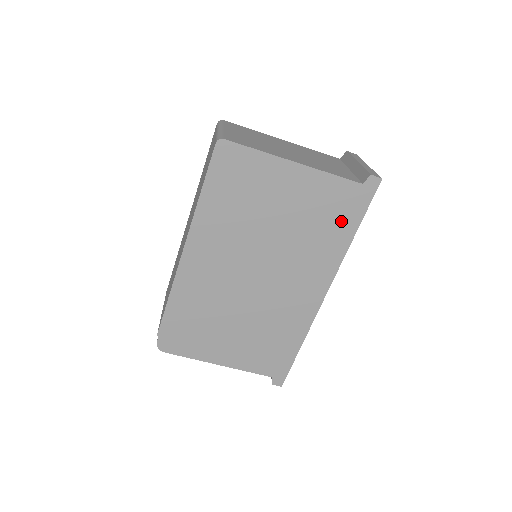
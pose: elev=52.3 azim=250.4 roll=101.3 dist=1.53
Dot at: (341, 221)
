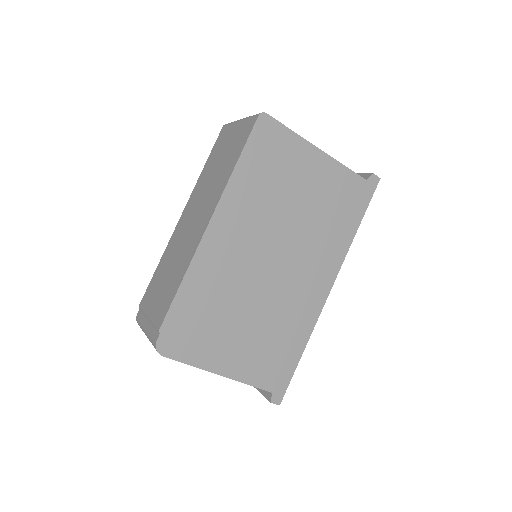
Dot at: (349, 213)
